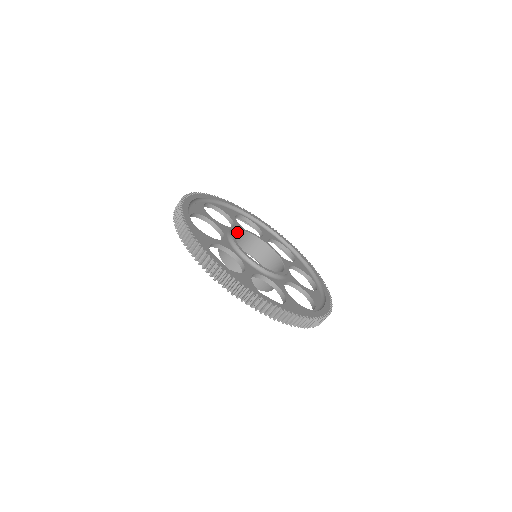
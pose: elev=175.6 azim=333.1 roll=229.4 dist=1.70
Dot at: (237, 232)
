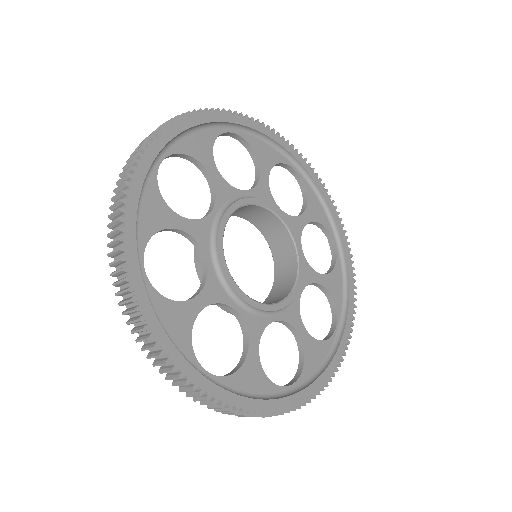
Dot at: (224, 224)
